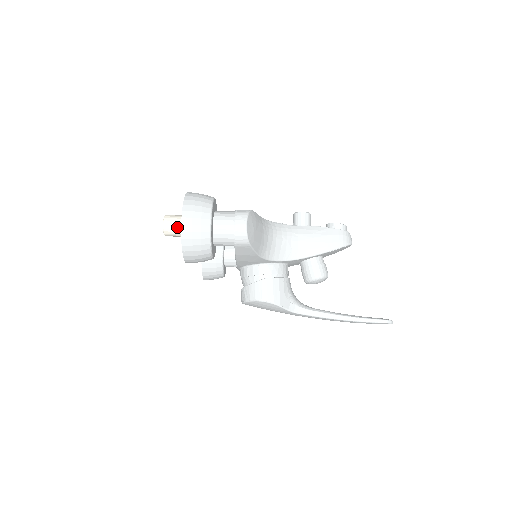
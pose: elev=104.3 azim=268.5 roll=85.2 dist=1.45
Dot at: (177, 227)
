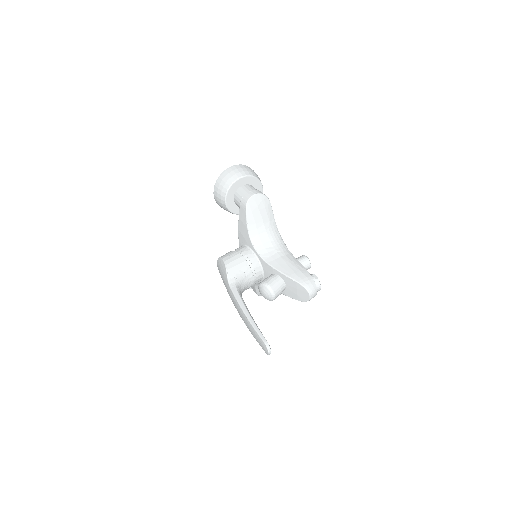
Dot at: occluded
